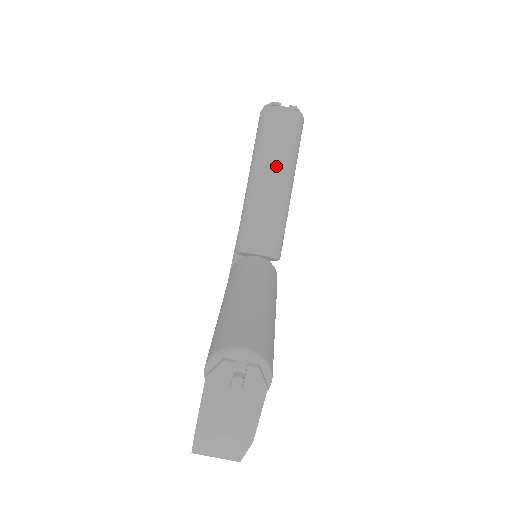
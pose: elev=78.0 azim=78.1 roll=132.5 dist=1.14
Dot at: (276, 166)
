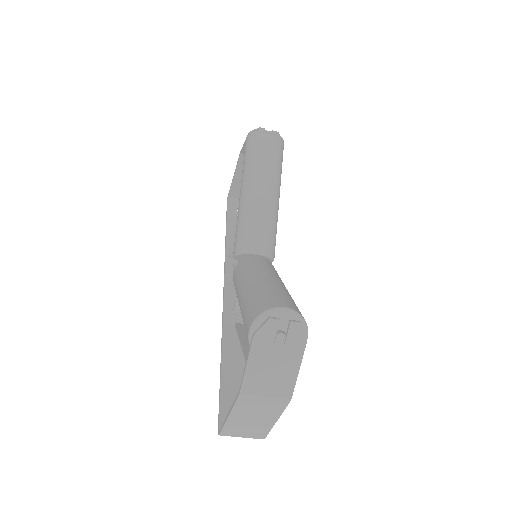
Dot at: (267, 179)
